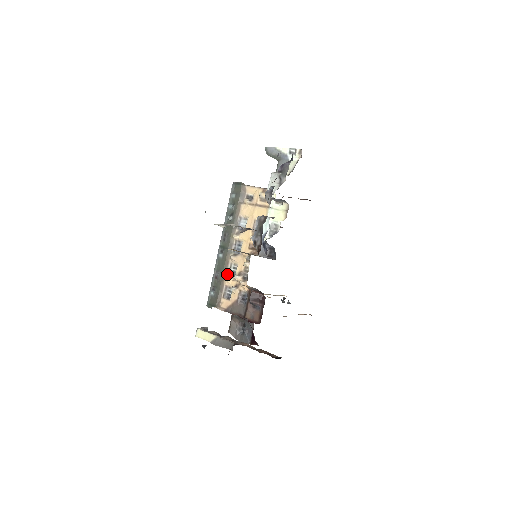
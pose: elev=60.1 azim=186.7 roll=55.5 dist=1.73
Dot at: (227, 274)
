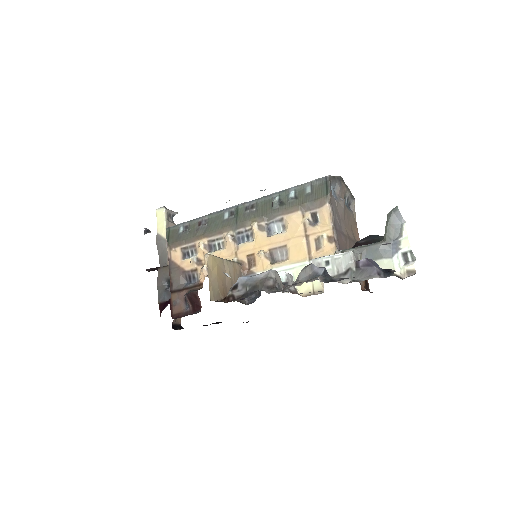
Dot at: (208, 239)
